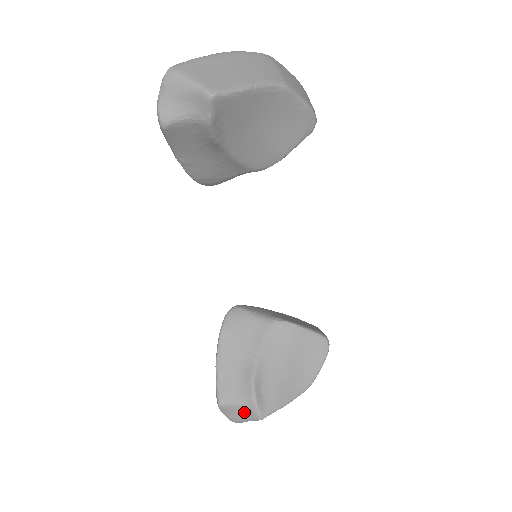
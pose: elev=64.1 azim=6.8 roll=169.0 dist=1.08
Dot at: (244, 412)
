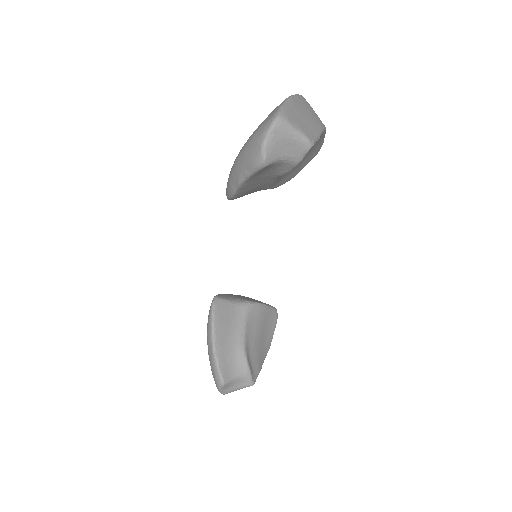
Dot at: (239, 384)
